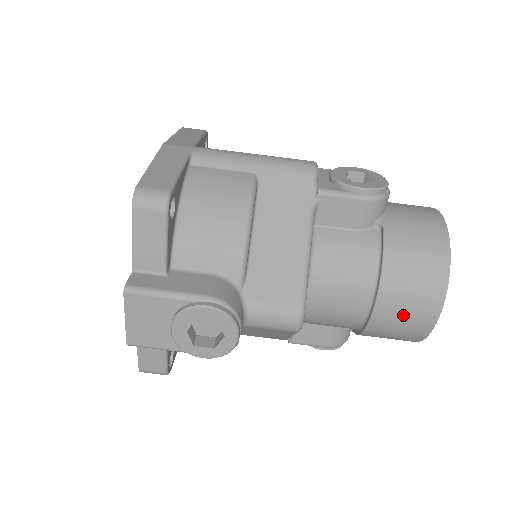
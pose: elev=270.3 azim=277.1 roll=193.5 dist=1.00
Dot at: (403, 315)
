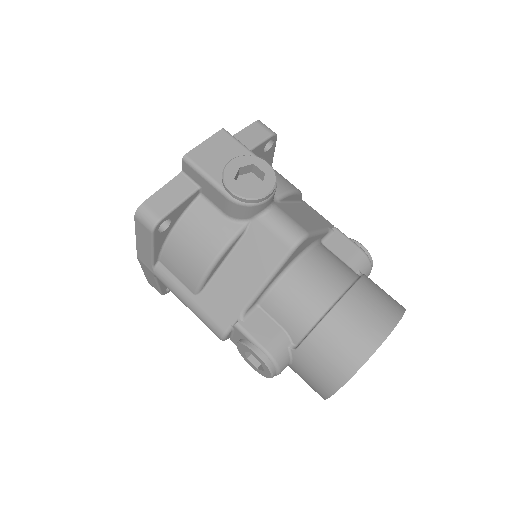
Dot at: (361, 317)
